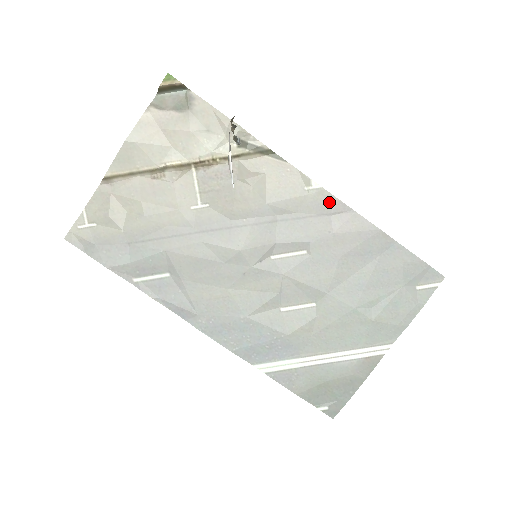
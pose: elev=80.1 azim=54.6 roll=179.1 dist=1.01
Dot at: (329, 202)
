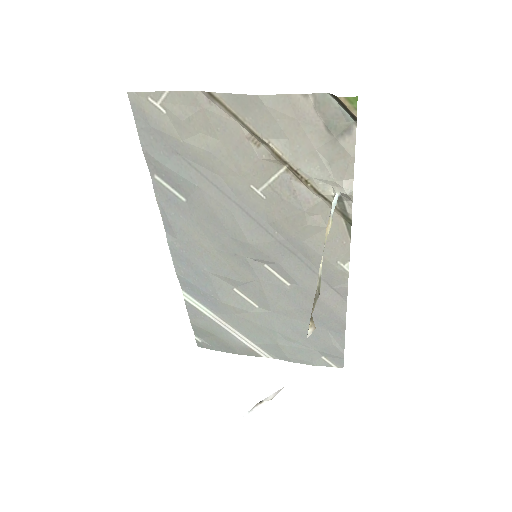
Dot at: (340, 282)
